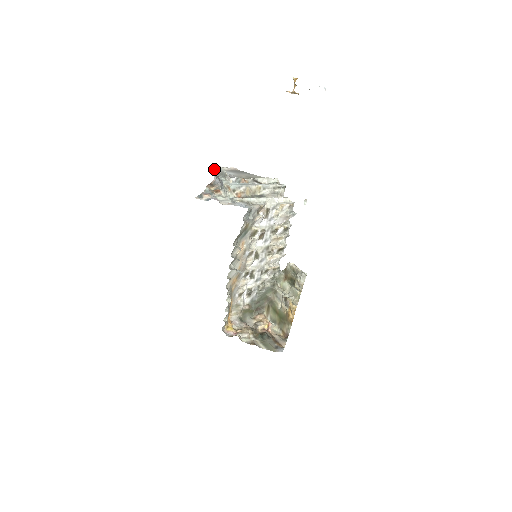
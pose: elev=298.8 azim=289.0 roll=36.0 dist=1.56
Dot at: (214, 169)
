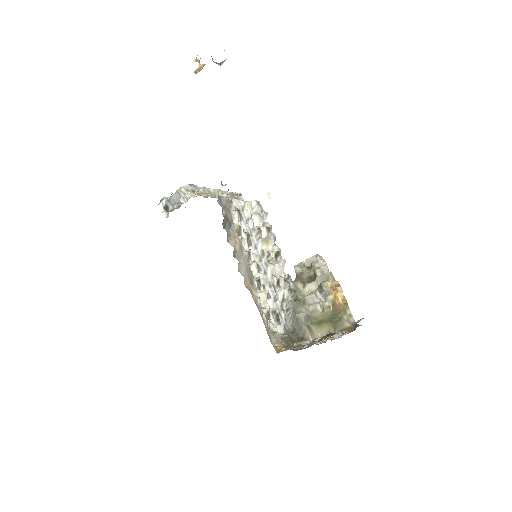
Dot at: (162, 204)
